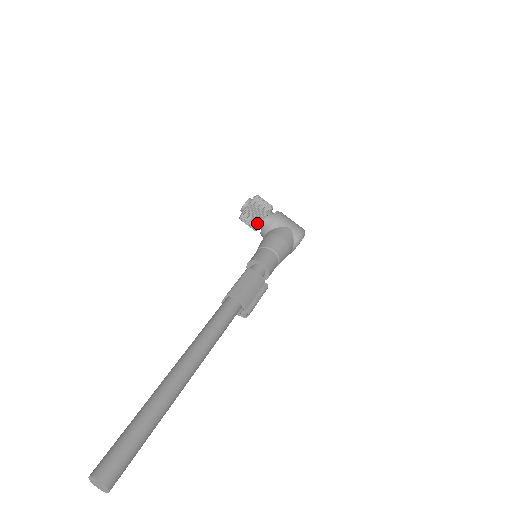
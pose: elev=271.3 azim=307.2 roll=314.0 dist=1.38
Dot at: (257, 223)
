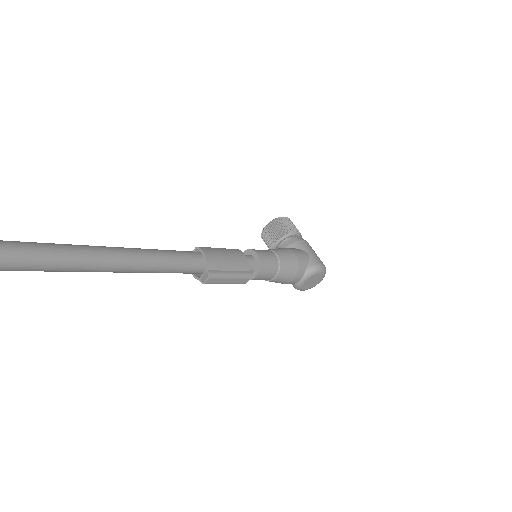
Dot at: (276, 239)
